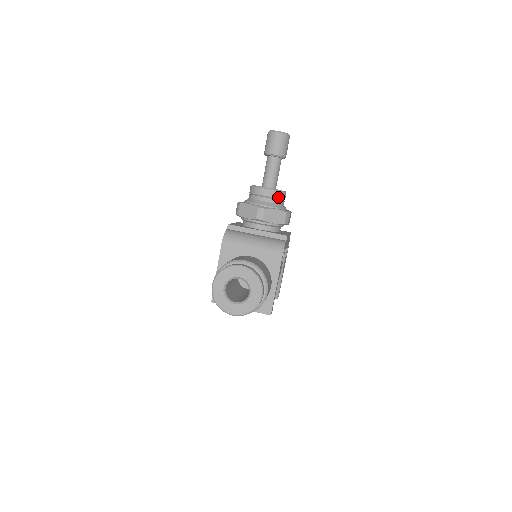
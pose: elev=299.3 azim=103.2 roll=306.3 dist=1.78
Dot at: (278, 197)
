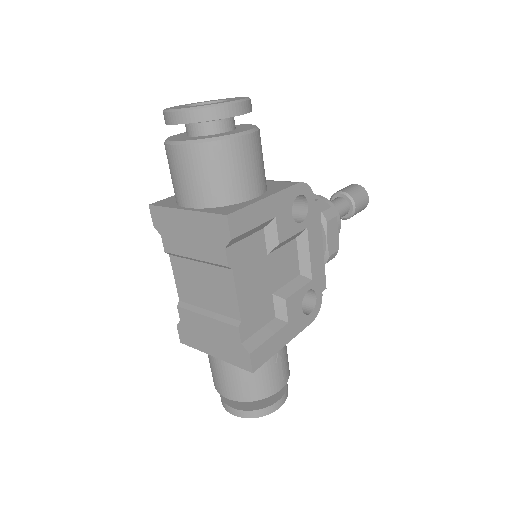
Dot at: occluded
